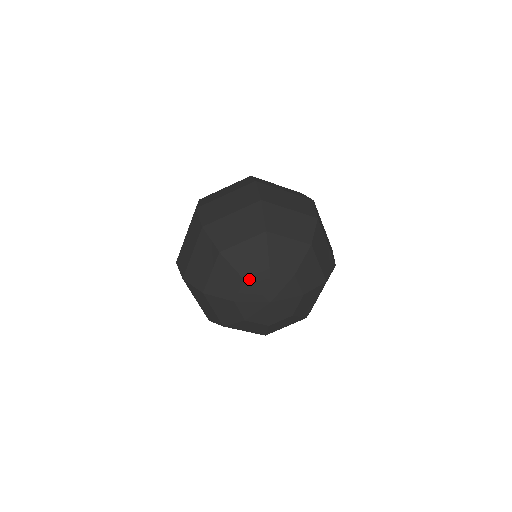
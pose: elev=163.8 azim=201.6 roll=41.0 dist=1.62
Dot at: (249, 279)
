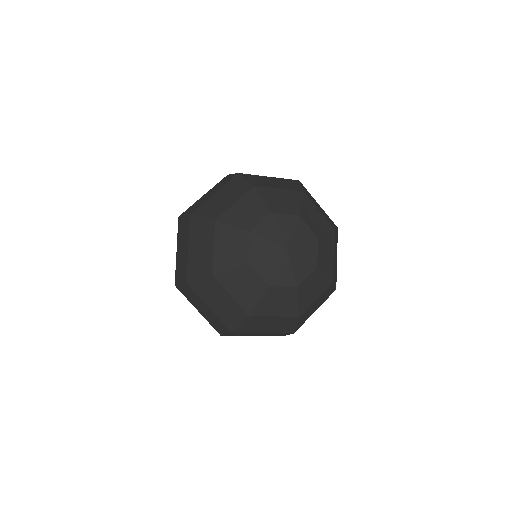
Dot at: (276, 215)
